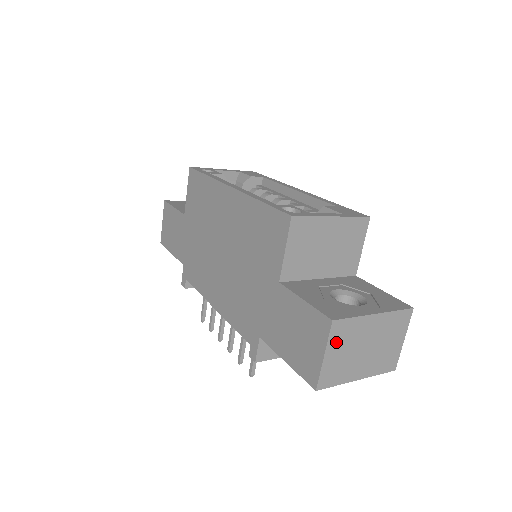
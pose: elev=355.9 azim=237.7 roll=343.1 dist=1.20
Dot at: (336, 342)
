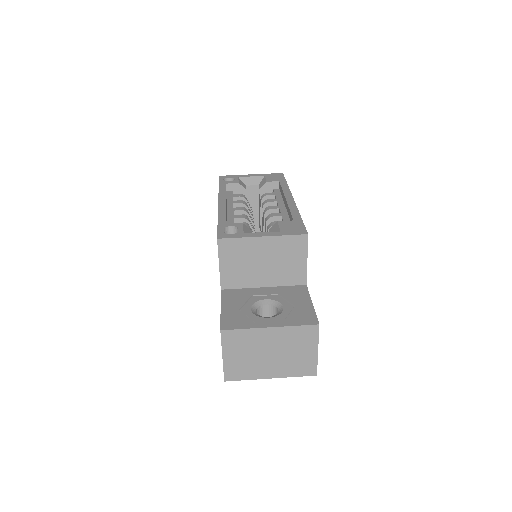
Dot at: (232, 347)
